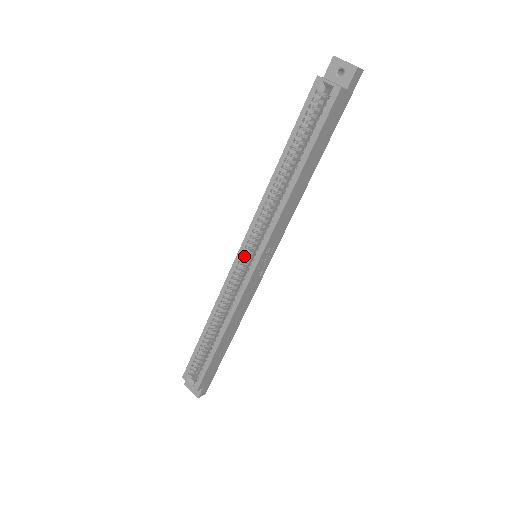
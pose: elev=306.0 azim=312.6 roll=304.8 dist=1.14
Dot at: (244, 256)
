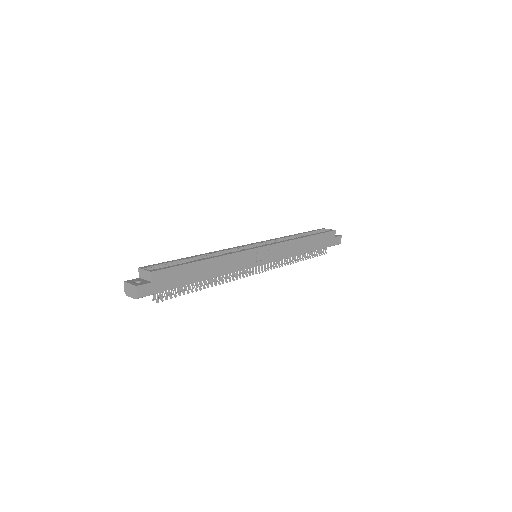
Dot at: (253, 246)
